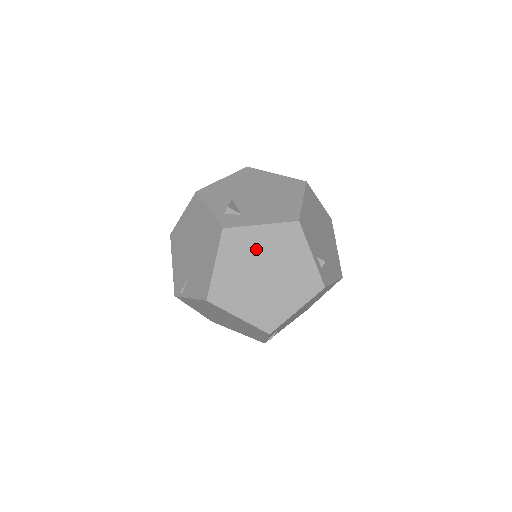
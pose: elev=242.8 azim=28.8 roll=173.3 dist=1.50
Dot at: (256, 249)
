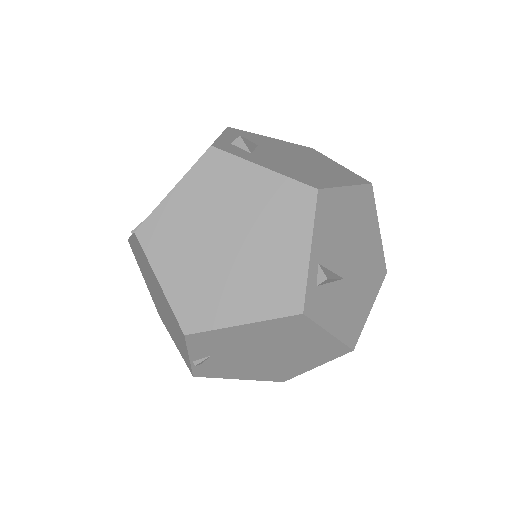
Dot at: (237, 197)
